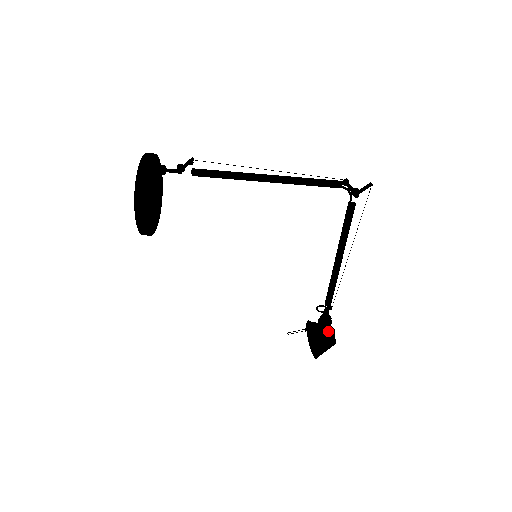
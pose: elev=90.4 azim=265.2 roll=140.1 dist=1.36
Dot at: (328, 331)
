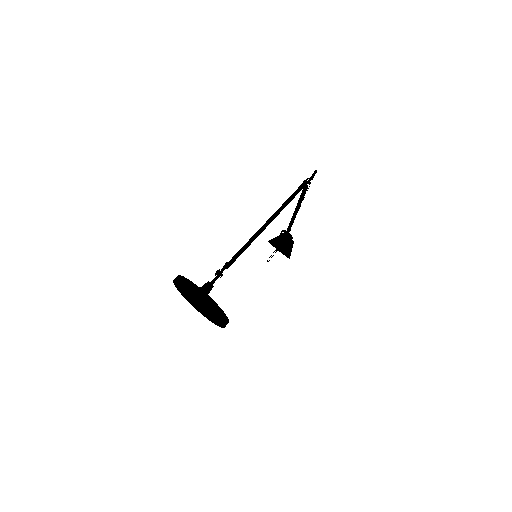
Dot at: occluded
